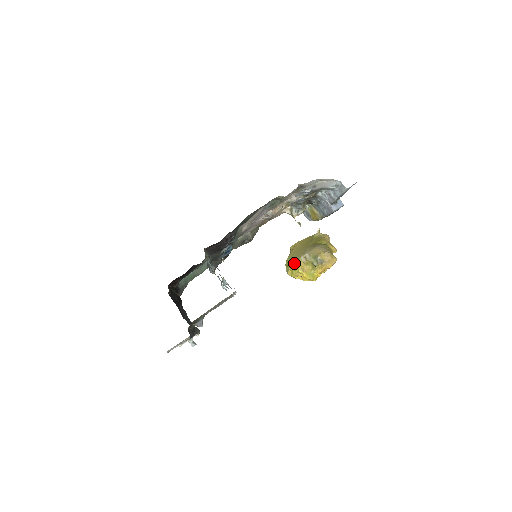
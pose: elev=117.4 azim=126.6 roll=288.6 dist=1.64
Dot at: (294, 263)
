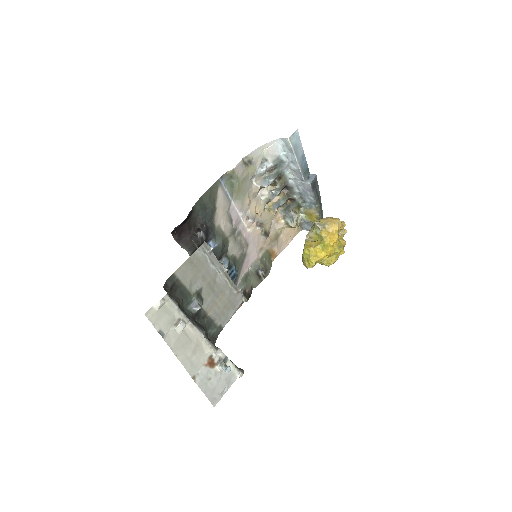
Dot at: (303, 249)
